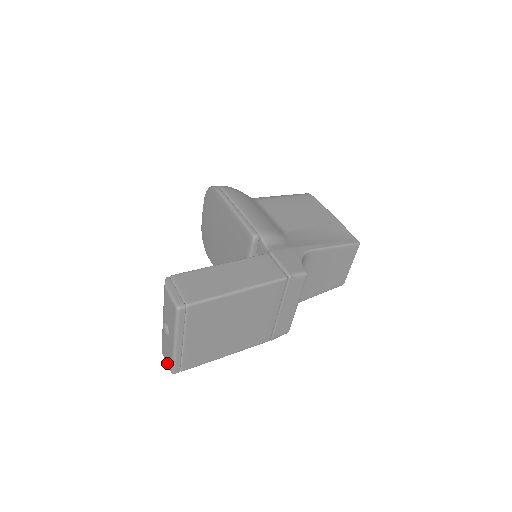
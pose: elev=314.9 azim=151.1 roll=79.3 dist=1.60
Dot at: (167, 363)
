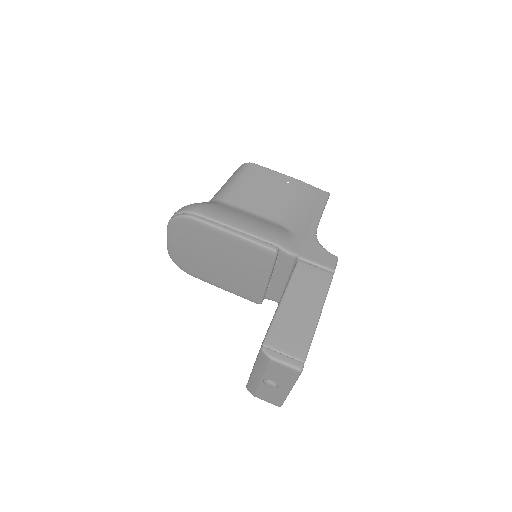
Dot at: (269, 402)
